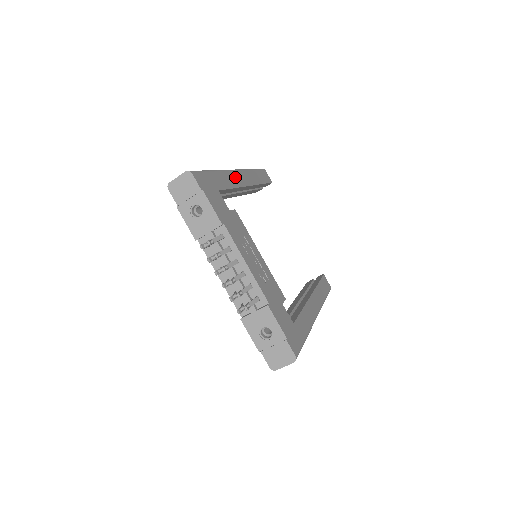
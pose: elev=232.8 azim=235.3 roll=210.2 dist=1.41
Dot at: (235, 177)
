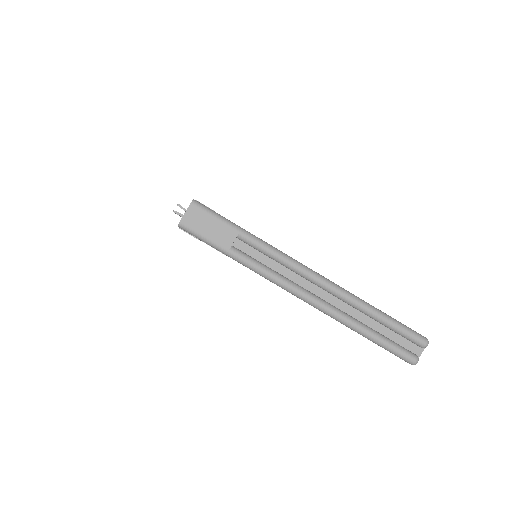
Dot at: occluded
